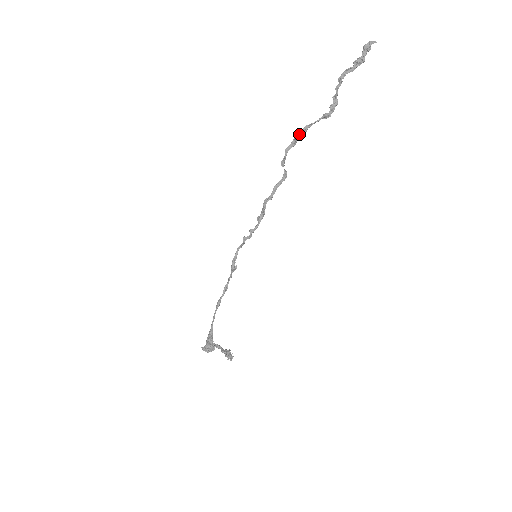
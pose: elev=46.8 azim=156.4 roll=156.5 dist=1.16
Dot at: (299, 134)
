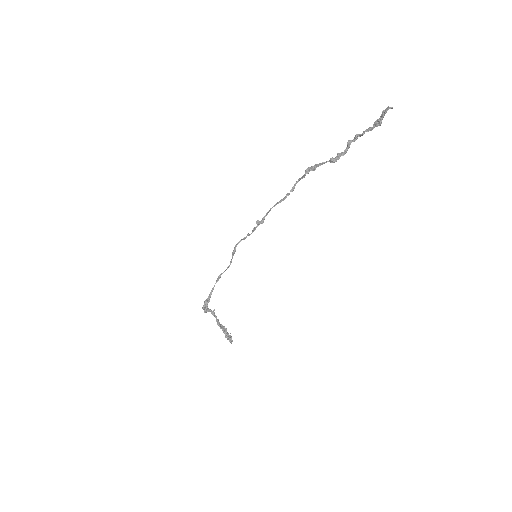
Dot at: (309, 169)
